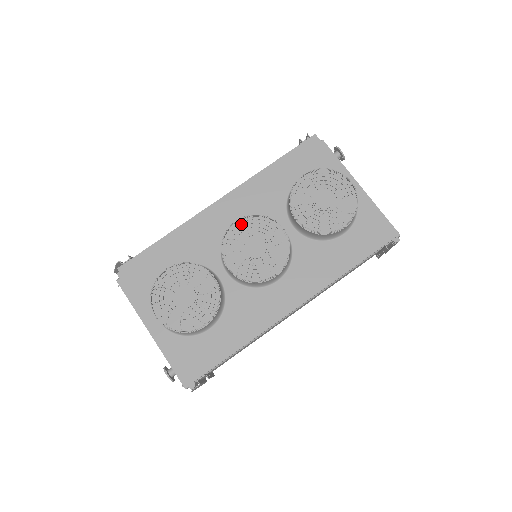
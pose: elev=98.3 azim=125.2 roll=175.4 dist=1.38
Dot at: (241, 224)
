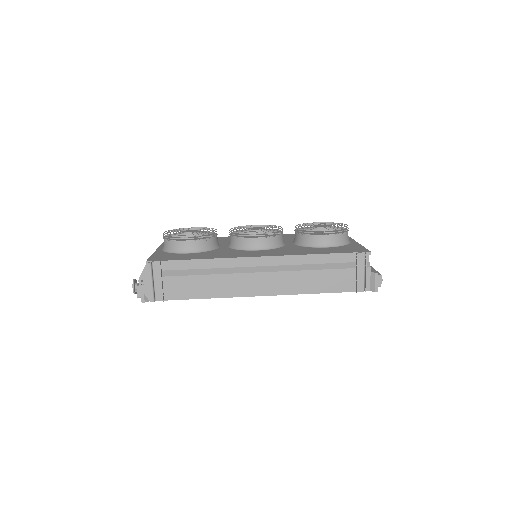
Dot at: occluded
